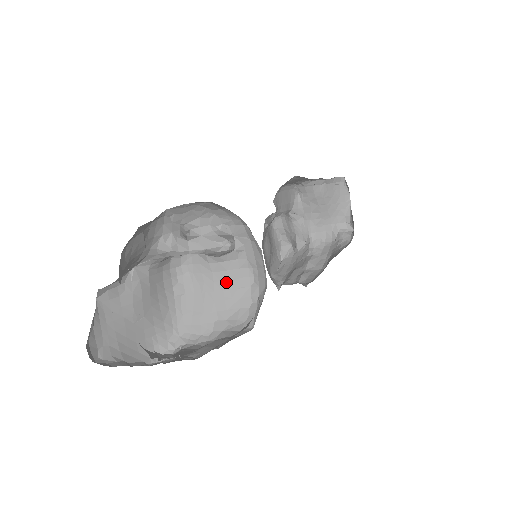
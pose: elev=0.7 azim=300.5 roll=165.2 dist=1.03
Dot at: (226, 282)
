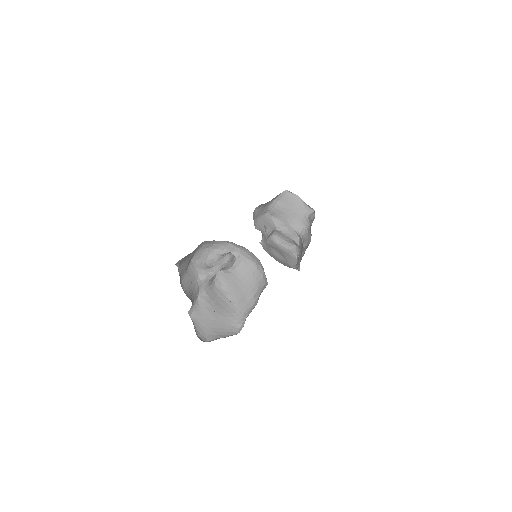
Dot at: (245, 275)
